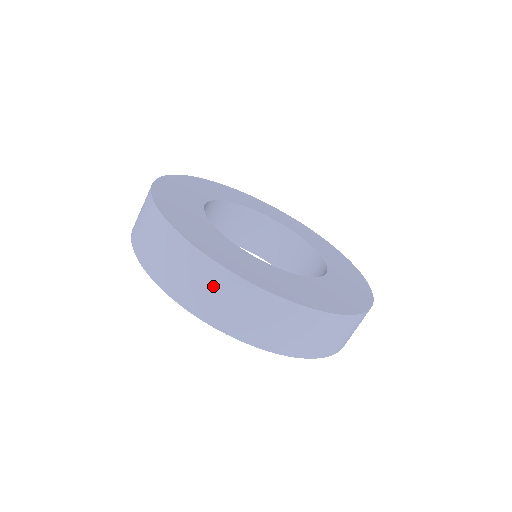
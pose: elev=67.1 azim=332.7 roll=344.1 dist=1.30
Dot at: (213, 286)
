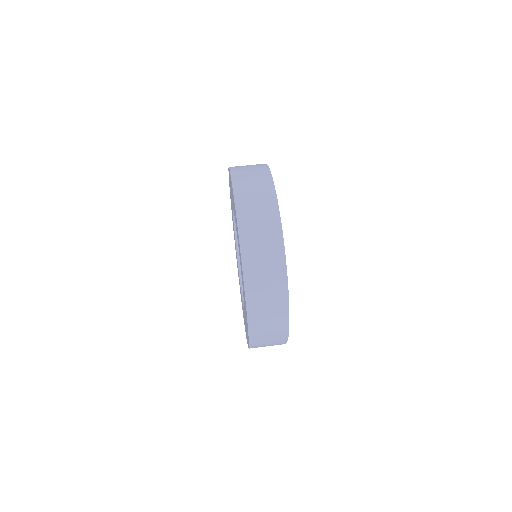
Dot at: (257, 178)
